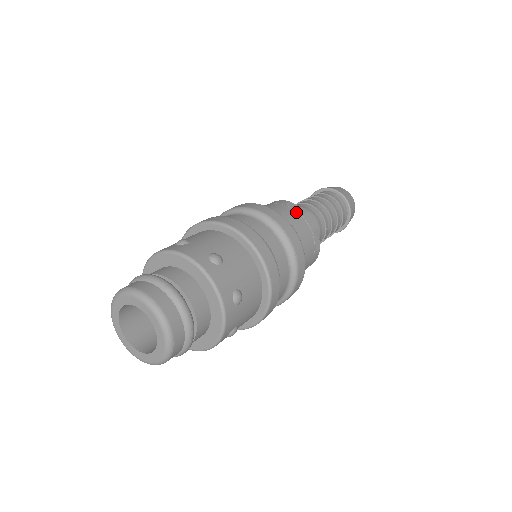
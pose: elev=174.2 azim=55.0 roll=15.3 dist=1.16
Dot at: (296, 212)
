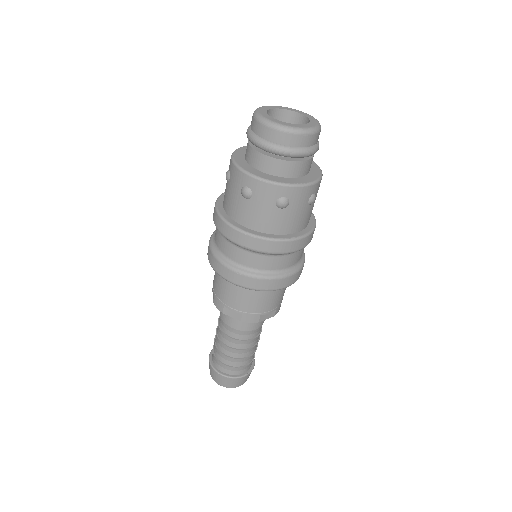
Dot at: occluded
